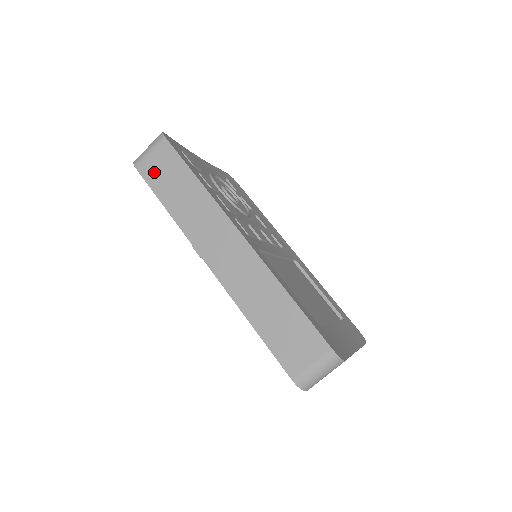
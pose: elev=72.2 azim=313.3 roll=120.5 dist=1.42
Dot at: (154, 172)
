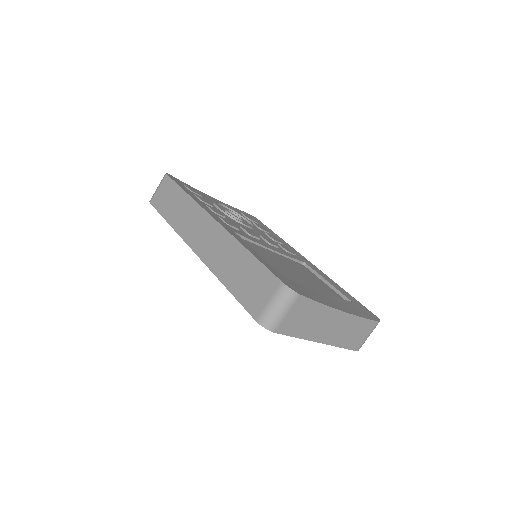
Dot at: (160, 201)
